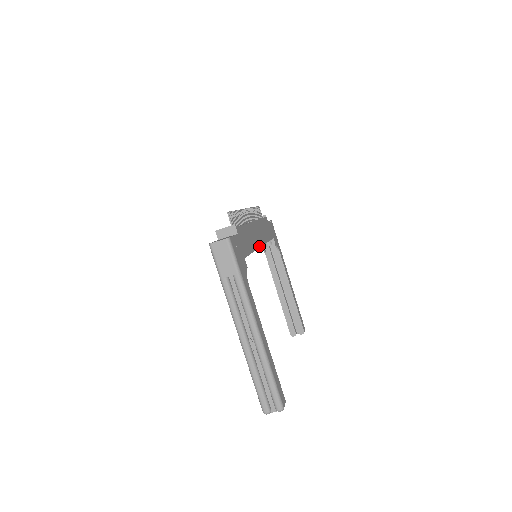
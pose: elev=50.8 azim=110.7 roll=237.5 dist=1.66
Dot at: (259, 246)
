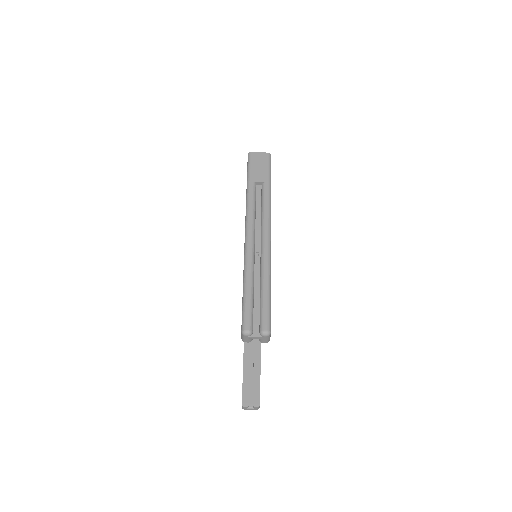
Dot at: occluded
